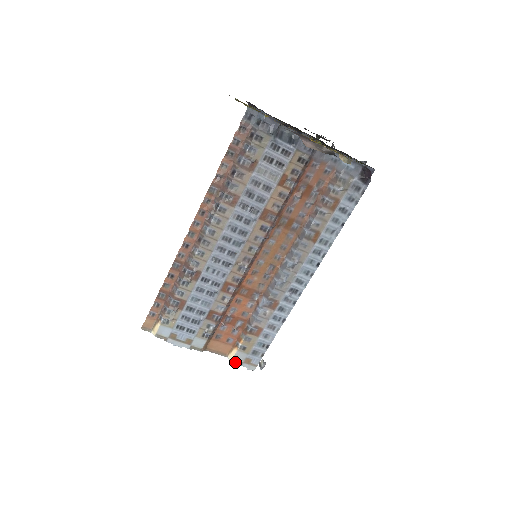
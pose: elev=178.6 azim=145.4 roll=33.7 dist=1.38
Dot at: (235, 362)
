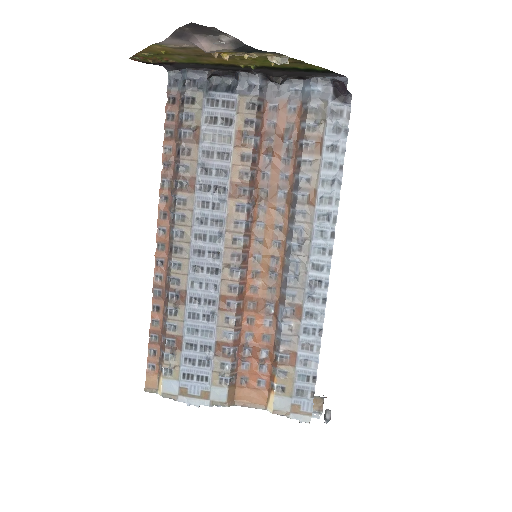
Dot at: (278, 414)
